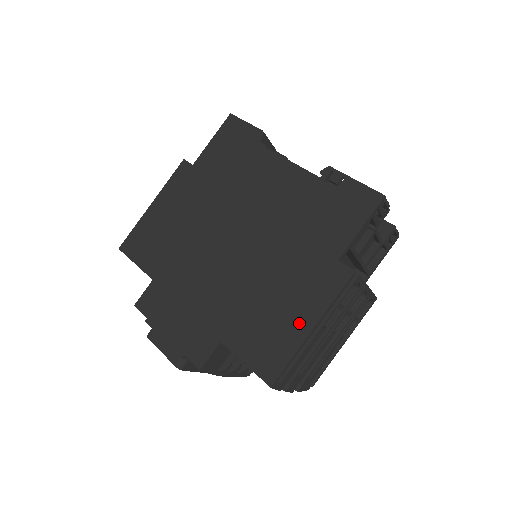
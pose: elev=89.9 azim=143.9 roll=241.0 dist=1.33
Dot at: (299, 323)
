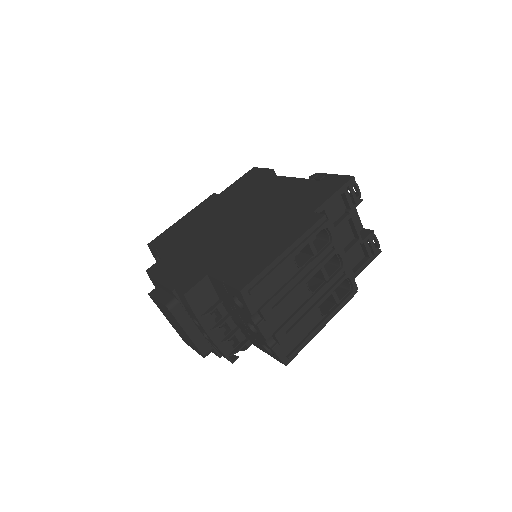
Dot at: (274, 250)
